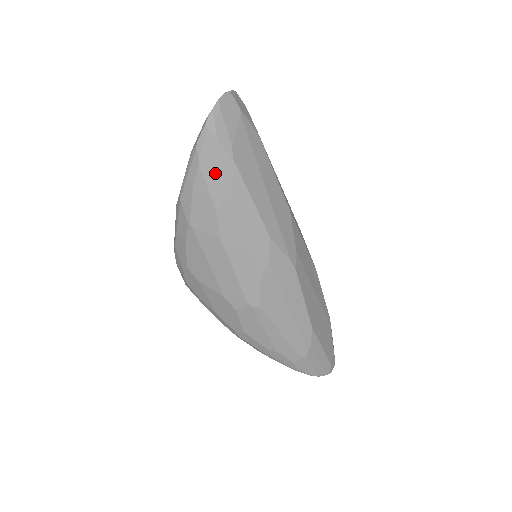
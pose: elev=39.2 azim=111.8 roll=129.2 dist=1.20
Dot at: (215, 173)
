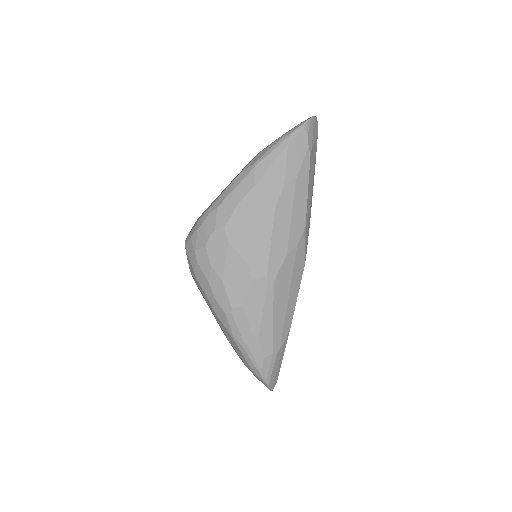
Dot at: (296, 158)
